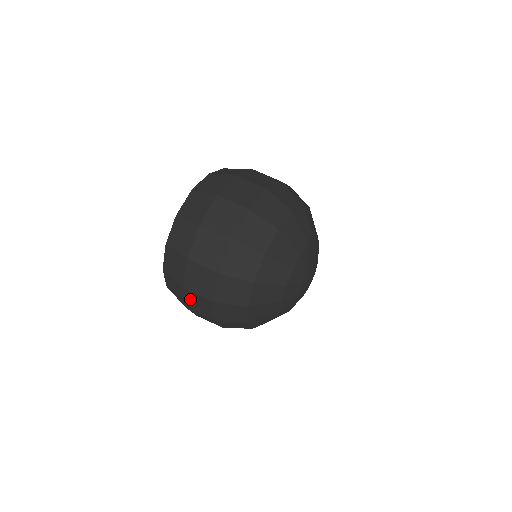
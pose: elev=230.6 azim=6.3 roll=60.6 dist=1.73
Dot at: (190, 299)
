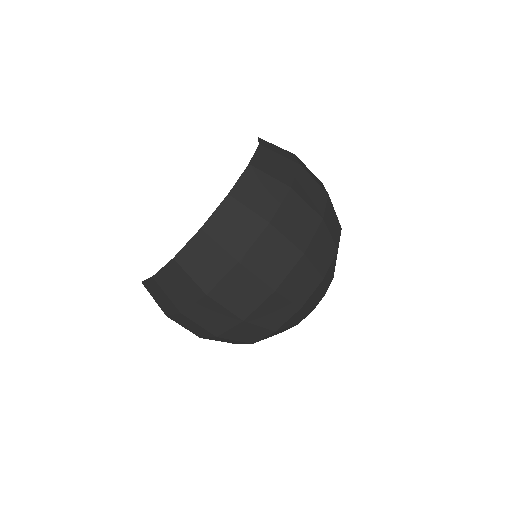
Dot at: (203, 308)
